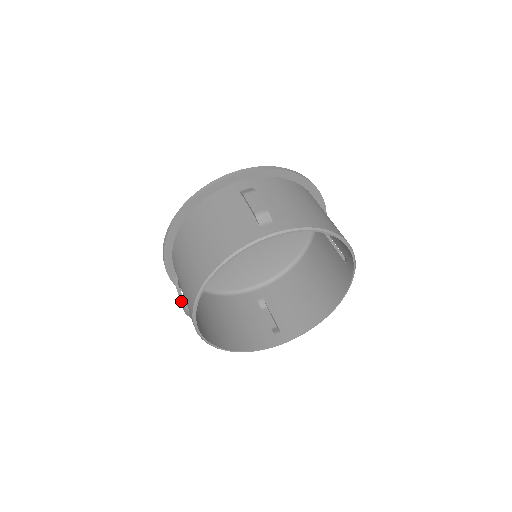
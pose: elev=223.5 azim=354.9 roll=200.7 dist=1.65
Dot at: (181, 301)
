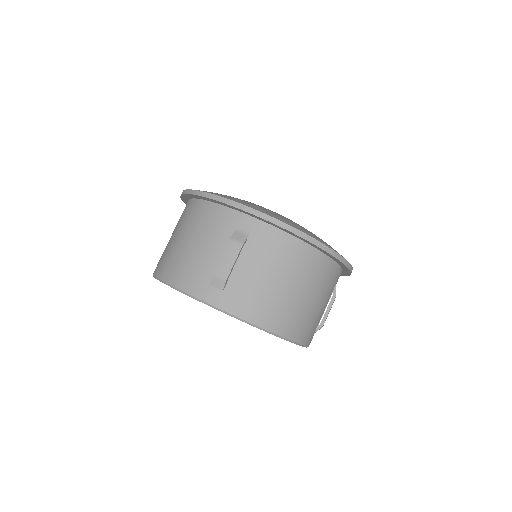
Dot at: occluded
